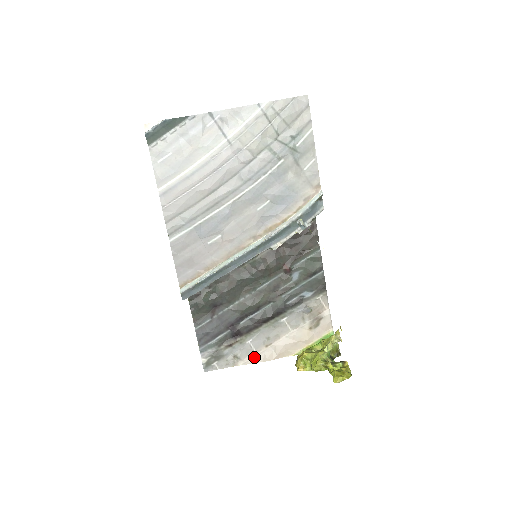
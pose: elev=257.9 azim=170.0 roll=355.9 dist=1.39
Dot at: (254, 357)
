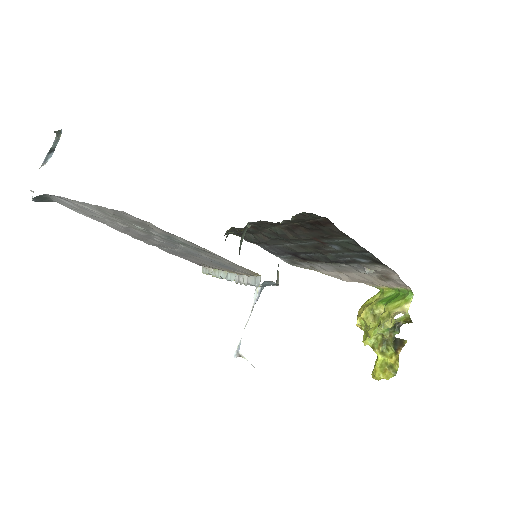
Dot at: (330, 274)
